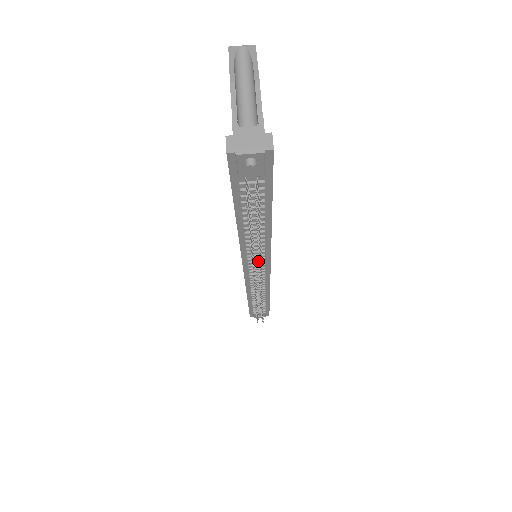
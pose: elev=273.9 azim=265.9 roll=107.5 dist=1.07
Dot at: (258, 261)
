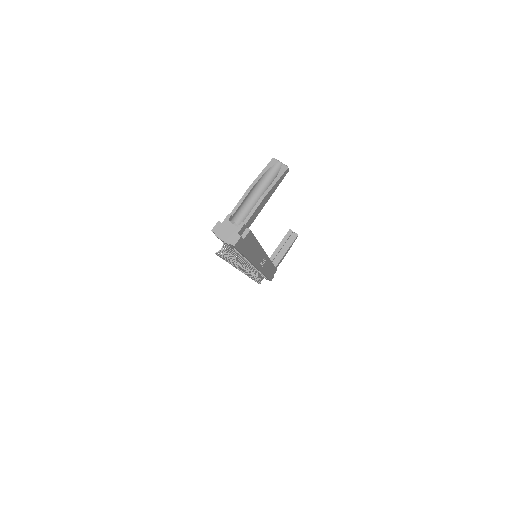
Dot at: (243, 266)
